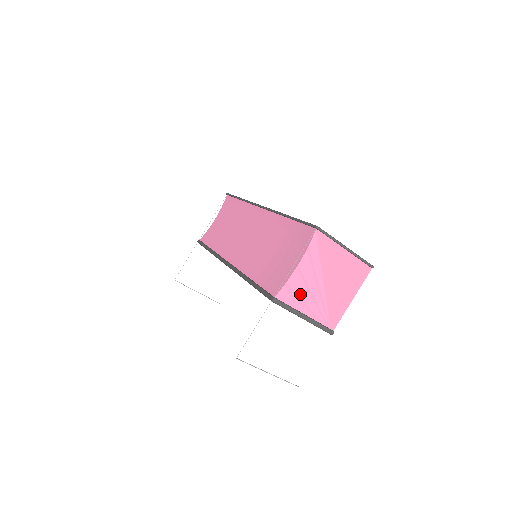
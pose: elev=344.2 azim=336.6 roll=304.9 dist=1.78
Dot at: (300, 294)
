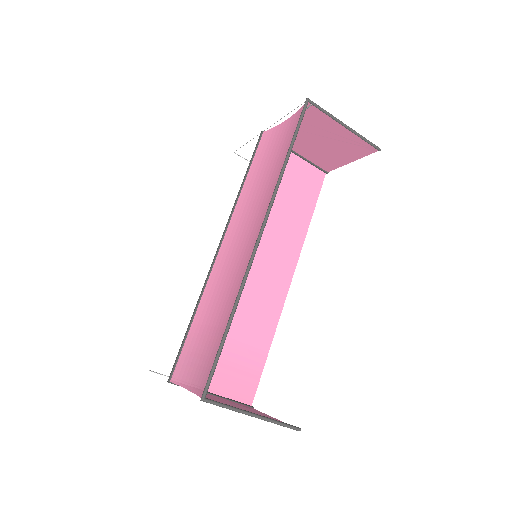
Dot at: occluded
